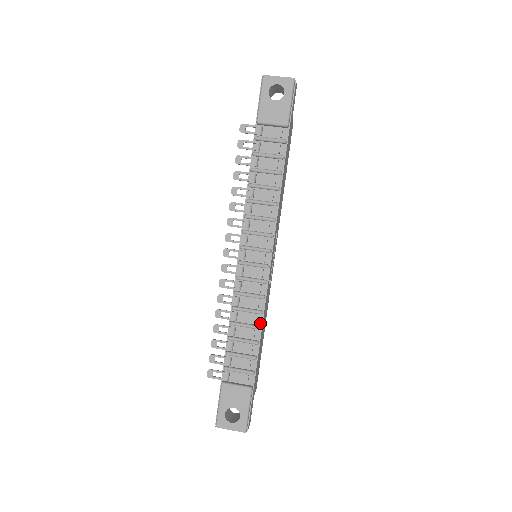
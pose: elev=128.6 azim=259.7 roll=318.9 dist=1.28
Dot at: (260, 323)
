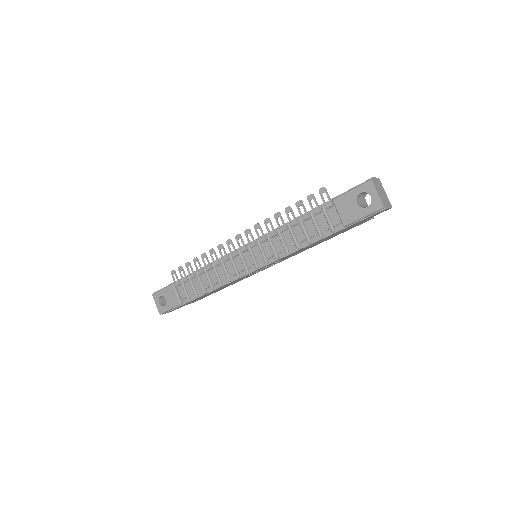
Dot at: (216, 287)
